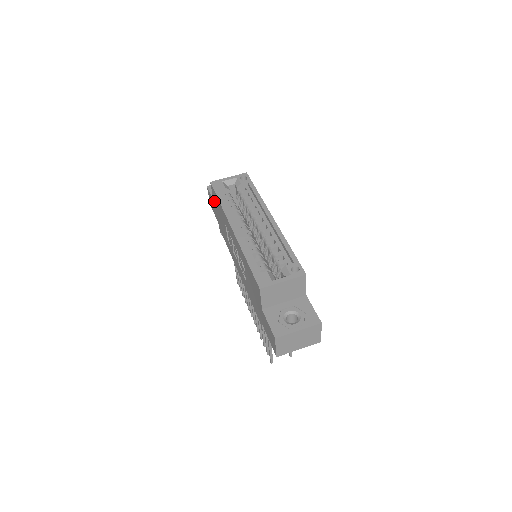
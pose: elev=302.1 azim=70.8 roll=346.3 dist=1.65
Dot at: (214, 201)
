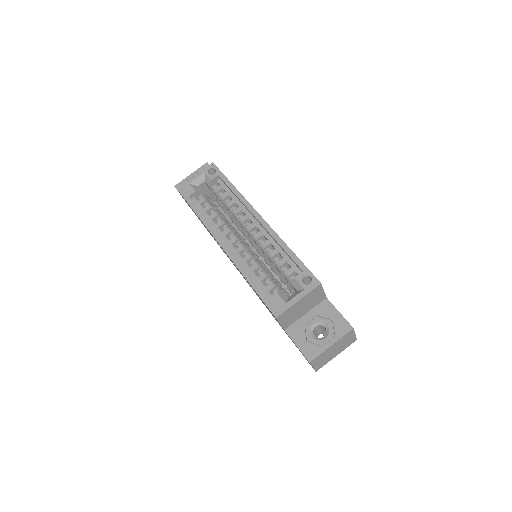
Dot at: occluded
